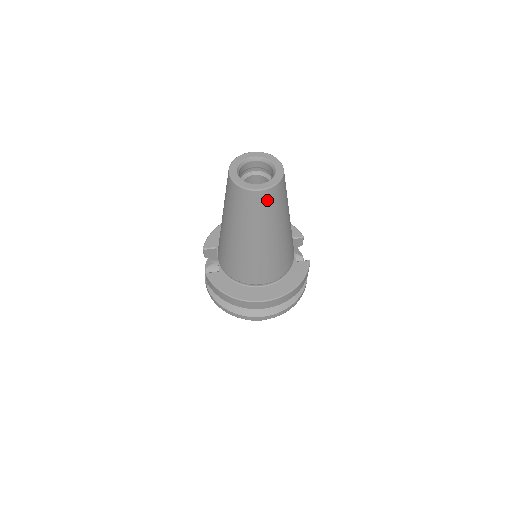
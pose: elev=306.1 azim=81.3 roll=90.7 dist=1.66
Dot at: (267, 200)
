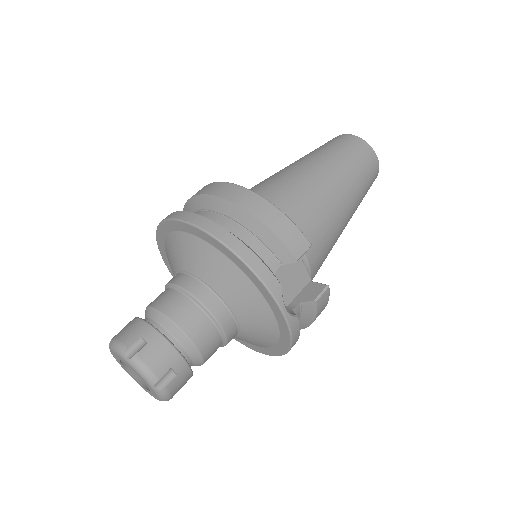
Dot at: (342, 140)
